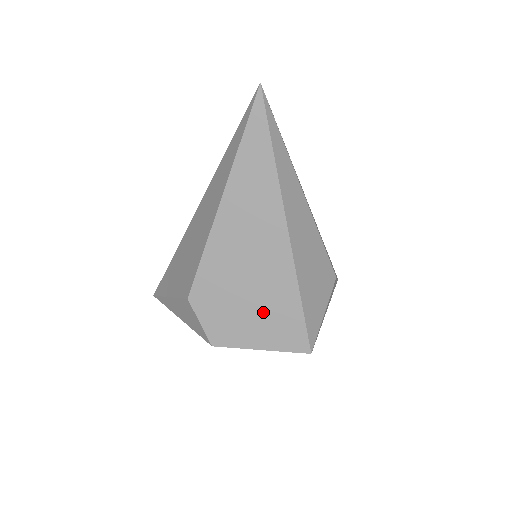
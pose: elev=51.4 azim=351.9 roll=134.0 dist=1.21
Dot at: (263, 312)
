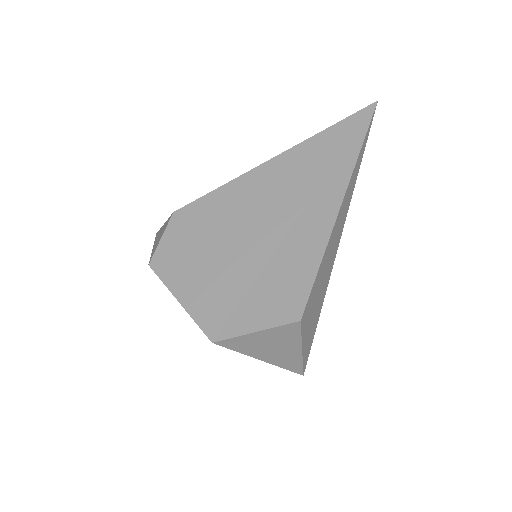
Dot at: (213, 269)
